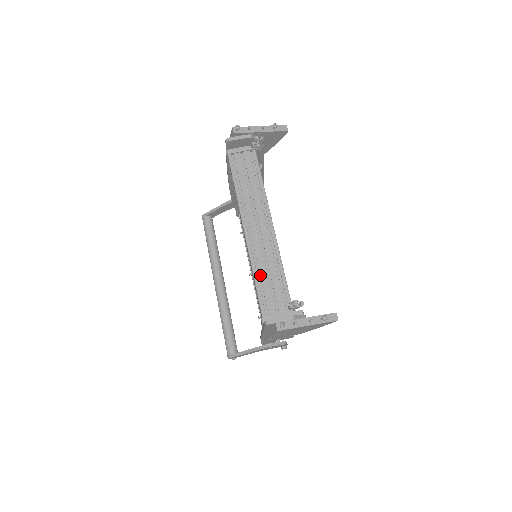
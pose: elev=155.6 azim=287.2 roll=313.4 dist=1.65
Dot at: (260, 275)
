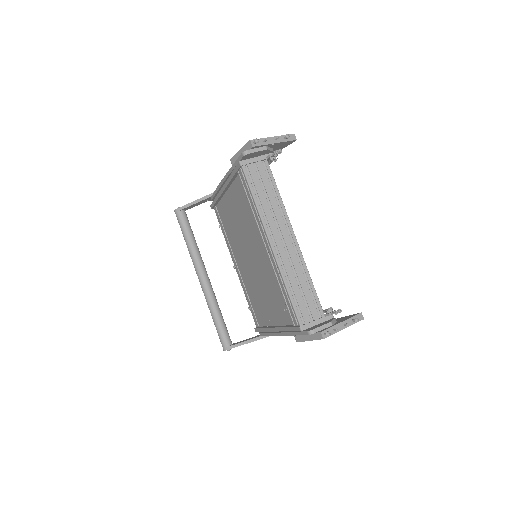
Dot at: (292, 286)
